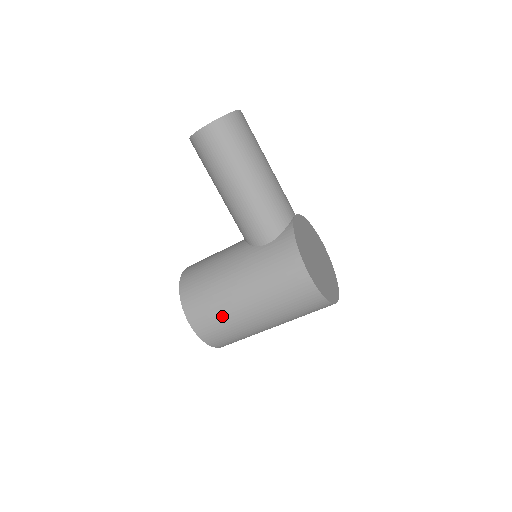
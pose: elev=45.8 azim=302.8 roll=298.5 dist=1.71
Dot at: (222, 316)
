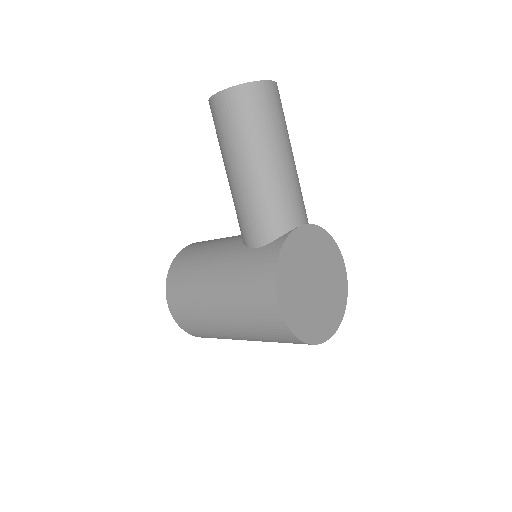
Dot at: (194, 308)
